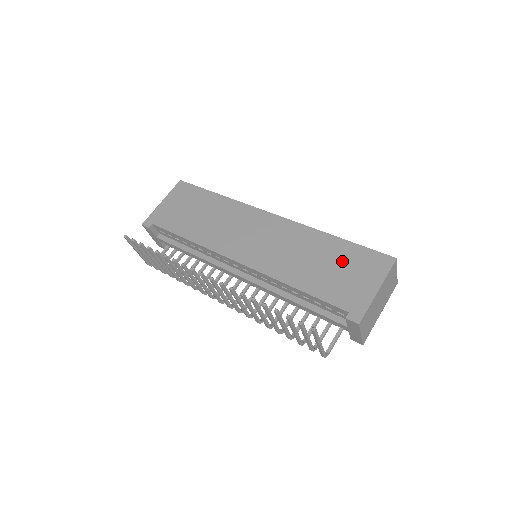
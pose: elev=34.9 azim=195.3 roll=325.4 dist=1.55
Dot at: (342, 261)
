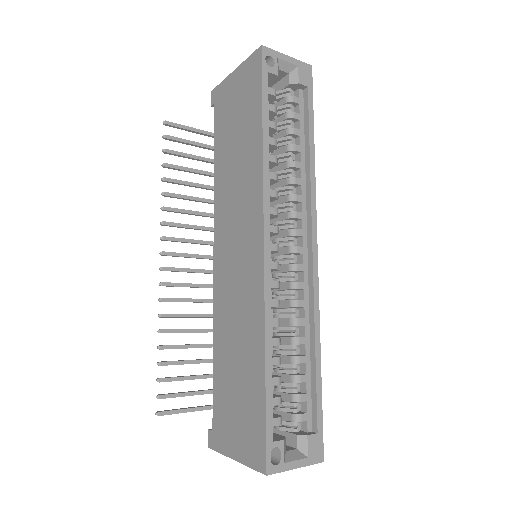
Dot at: (245, 395)
